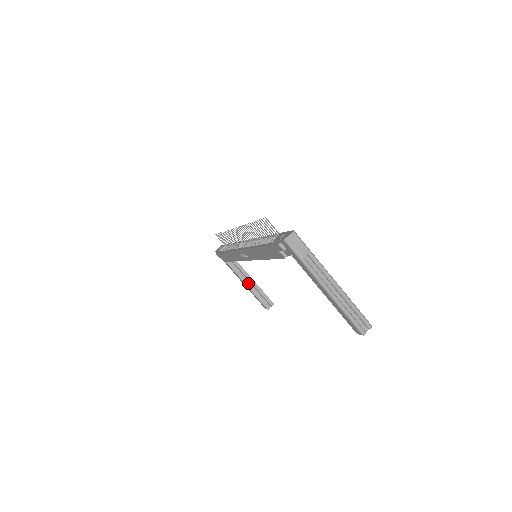
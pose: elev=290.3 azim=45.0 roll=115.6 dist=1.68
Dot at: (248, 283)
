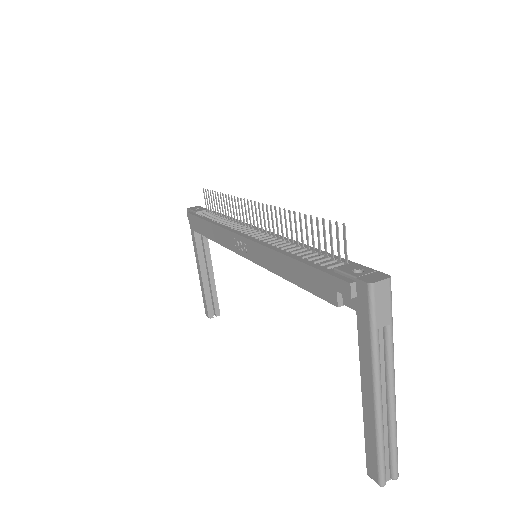
Dot at: (205, 272)
